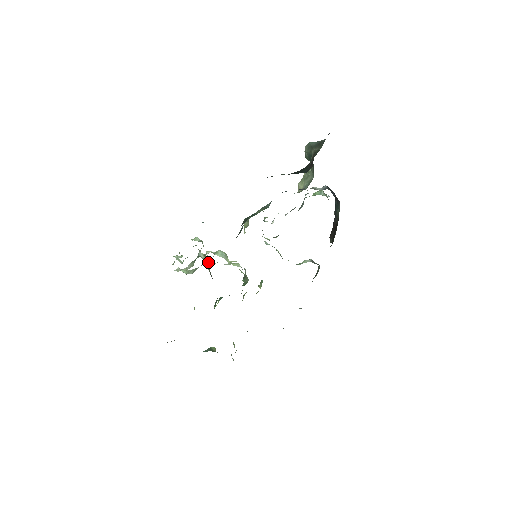
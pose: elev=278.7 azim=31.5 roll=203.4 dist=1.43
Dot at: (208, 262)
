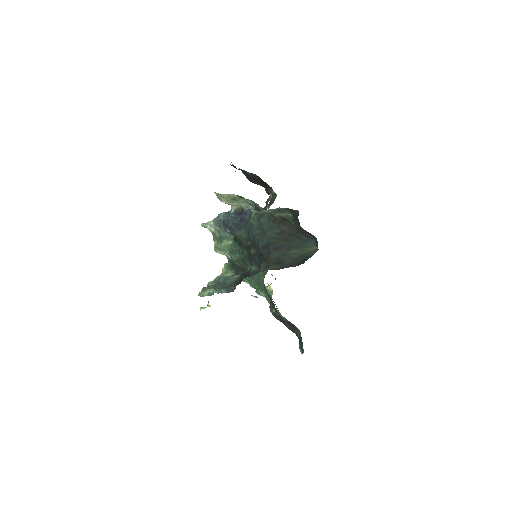
Dot at: occluded
